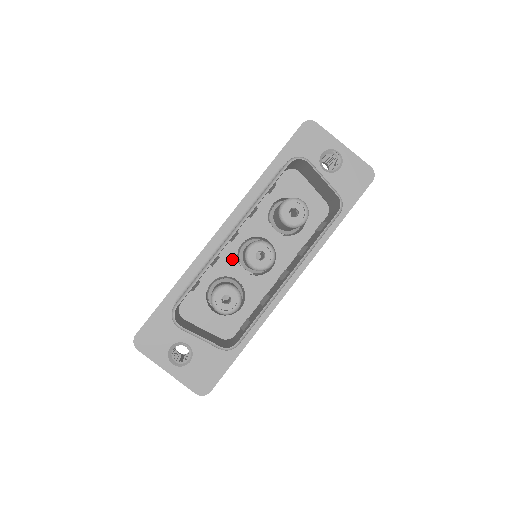
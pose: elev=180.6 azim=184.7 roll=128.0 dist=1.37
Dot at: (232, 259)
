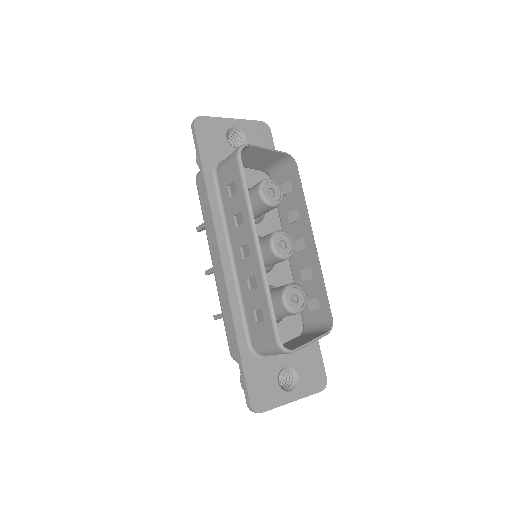
Dot at: occluded
